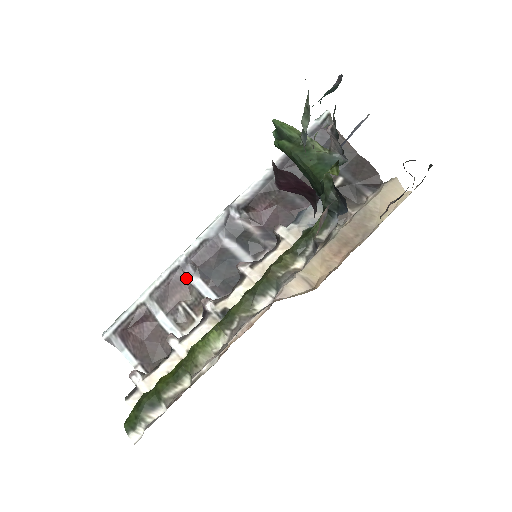
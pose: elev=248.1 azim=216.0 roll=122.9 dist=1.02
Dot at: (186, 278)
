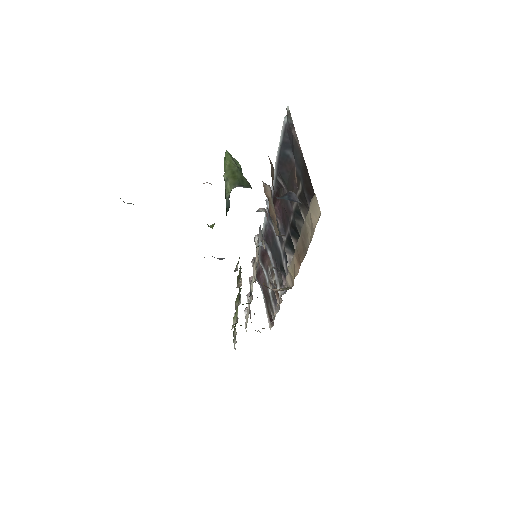
Dot at: (266, 250)
